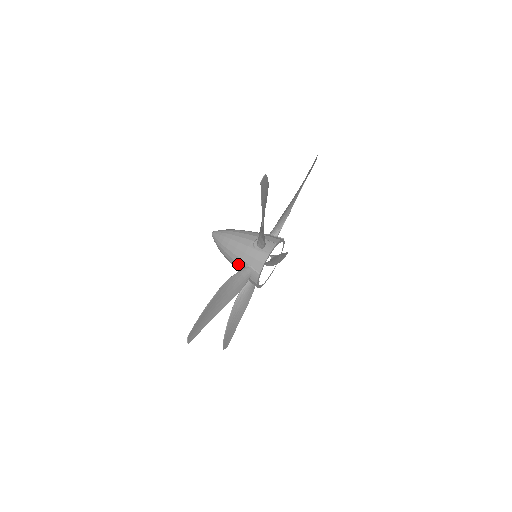
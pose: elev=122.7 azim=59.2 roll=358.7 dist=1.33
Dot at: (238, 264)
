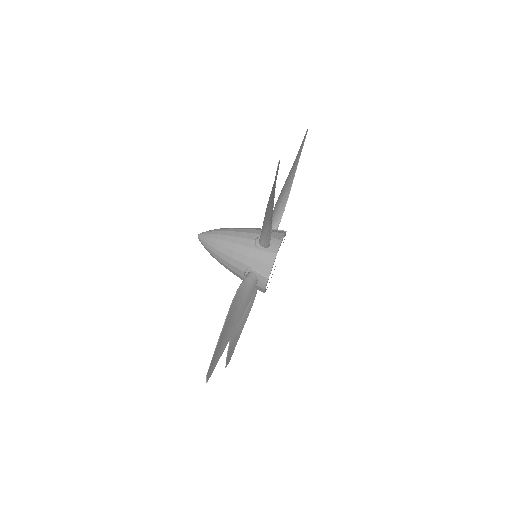
Dot at: (239, 269)
